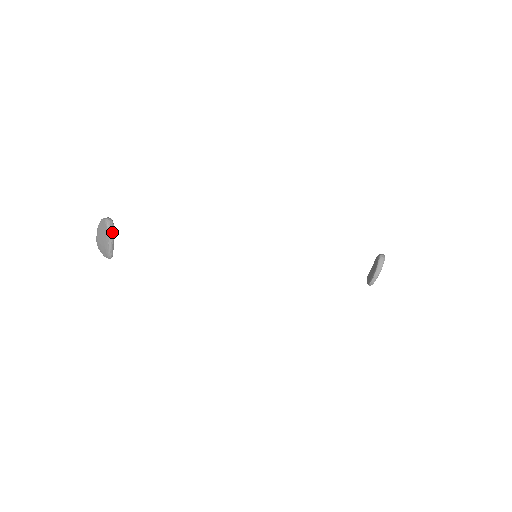
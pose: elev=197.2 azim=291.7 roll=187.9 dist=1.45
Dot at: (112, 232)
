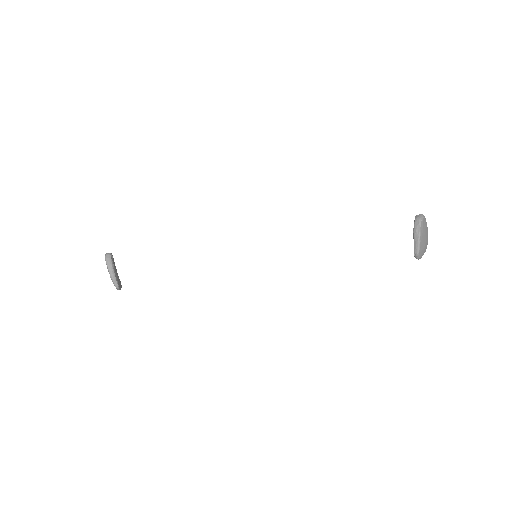
Dot at: (110, 264)
